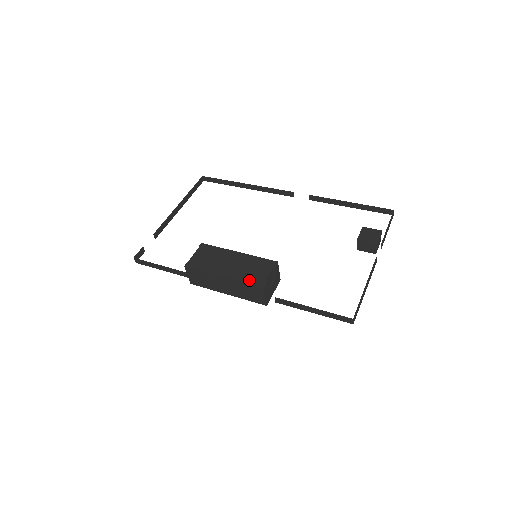
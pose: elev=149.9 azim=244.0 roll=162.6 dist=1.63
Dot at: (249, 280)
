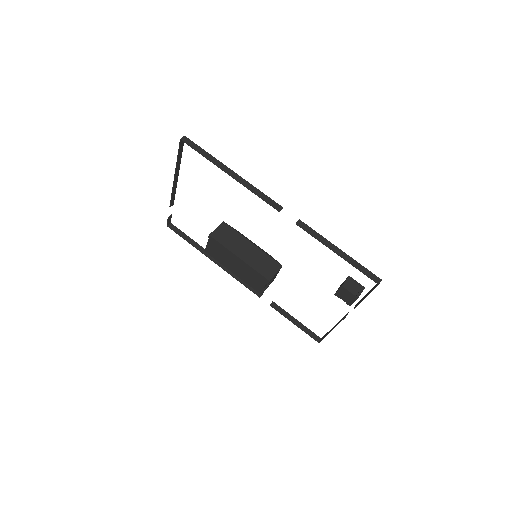
Dot at: (251, 285)
